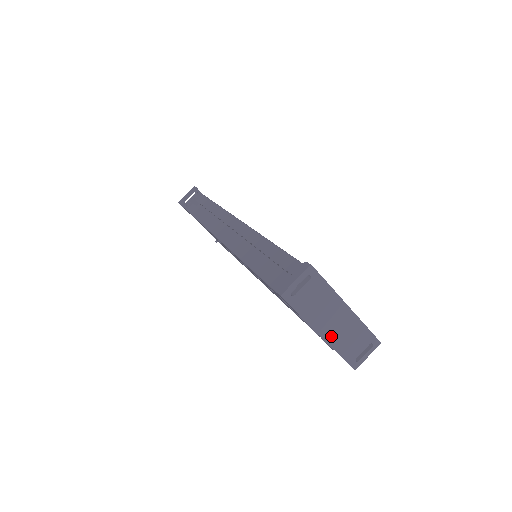
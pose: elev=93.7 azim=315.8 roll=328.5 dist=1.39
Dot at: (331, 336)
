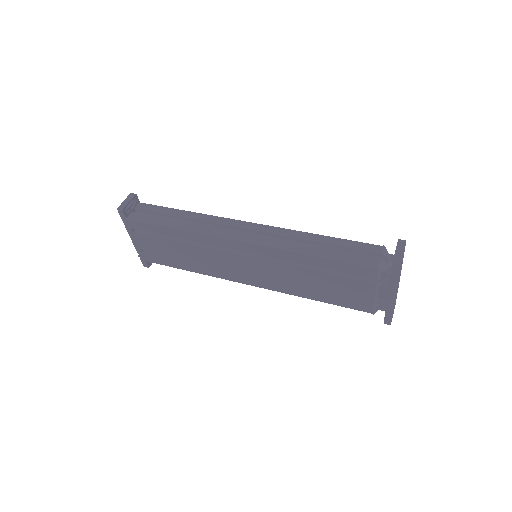
Dot at: (395, 297)
